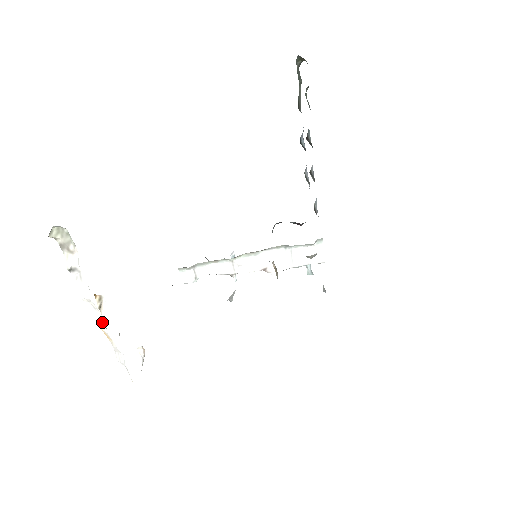
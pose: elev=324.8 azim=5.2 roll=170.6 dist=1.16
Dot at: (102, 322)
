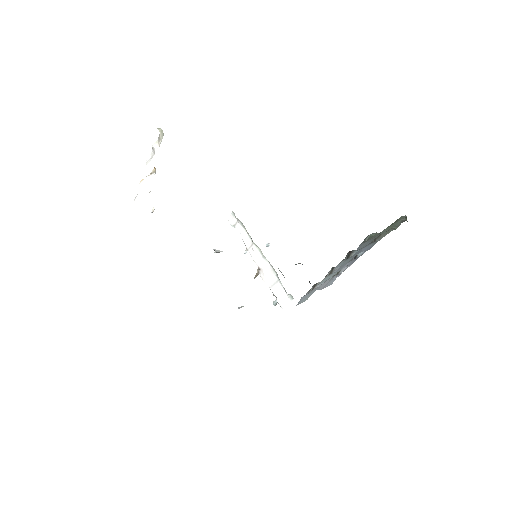
Dot at: occluded
